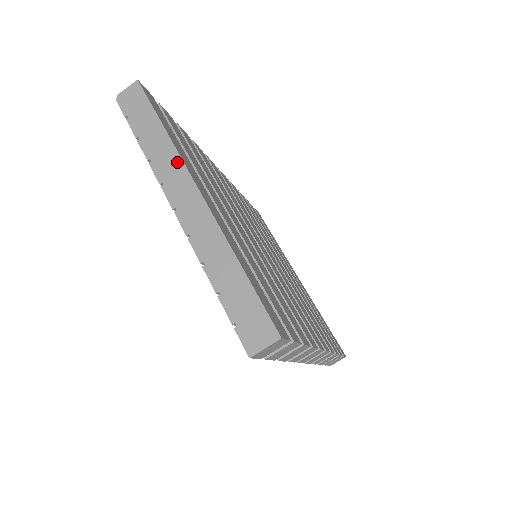
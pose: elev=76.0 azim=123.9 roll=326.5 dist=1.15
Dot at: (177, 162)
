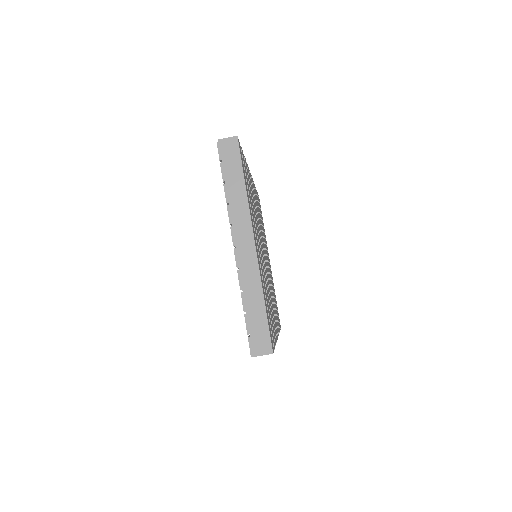
Dot at: (246, 215)
